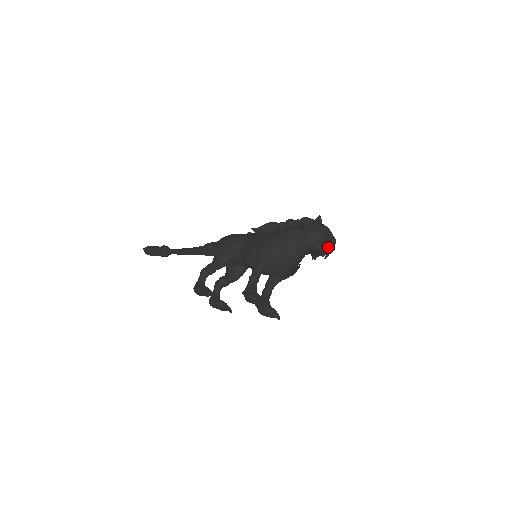
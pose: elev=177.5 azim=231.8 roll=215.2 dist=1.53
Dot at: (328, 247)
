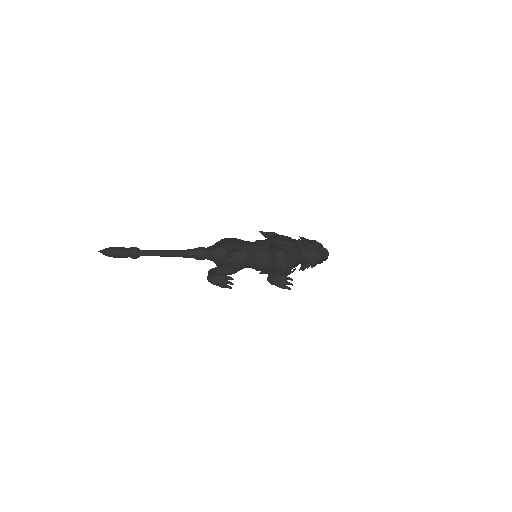
Dot at: occluded
